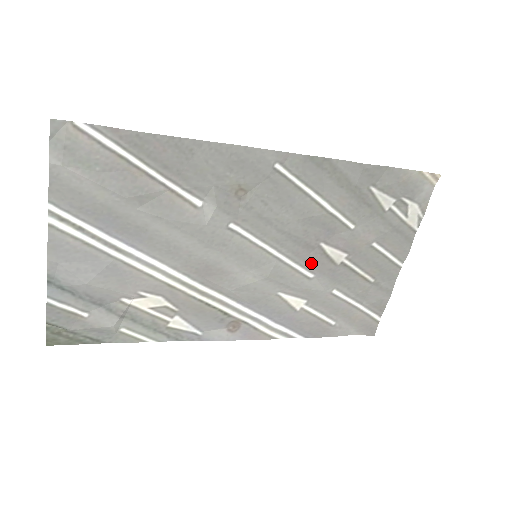
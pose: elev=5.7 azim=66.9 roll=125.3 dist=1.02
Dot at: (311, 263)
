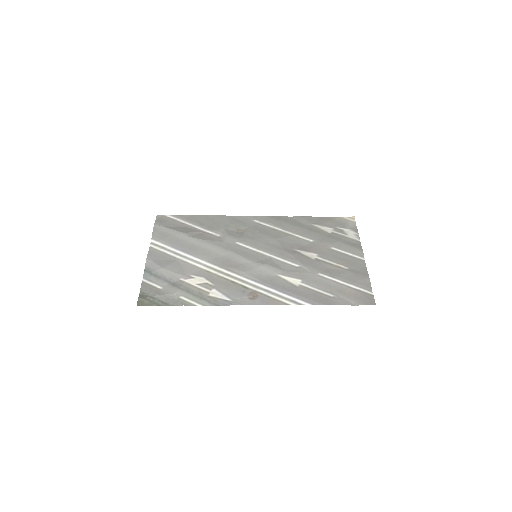
Dot at: (294, 259)
